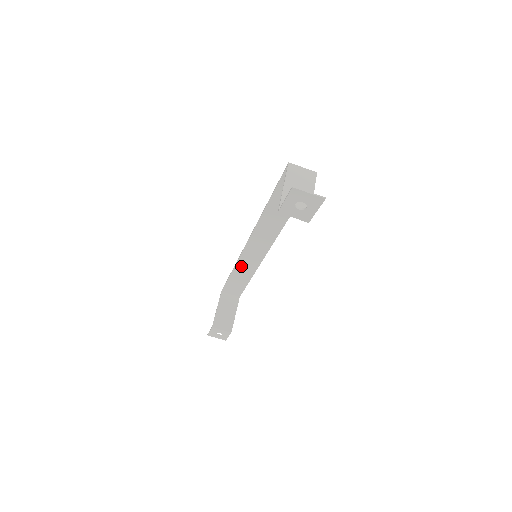
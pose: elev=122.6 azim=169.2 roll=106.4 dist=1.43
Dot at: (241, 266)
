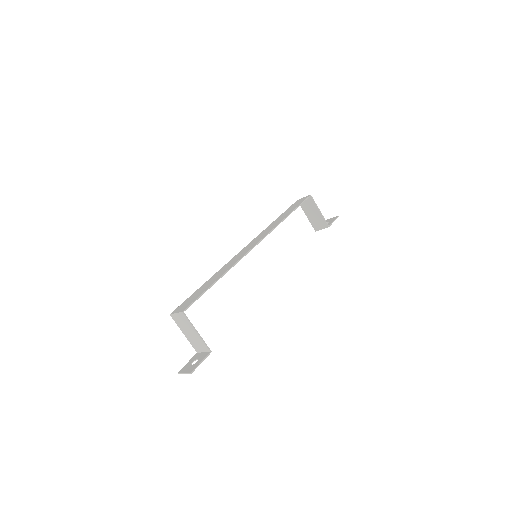
Dot at: occluded
